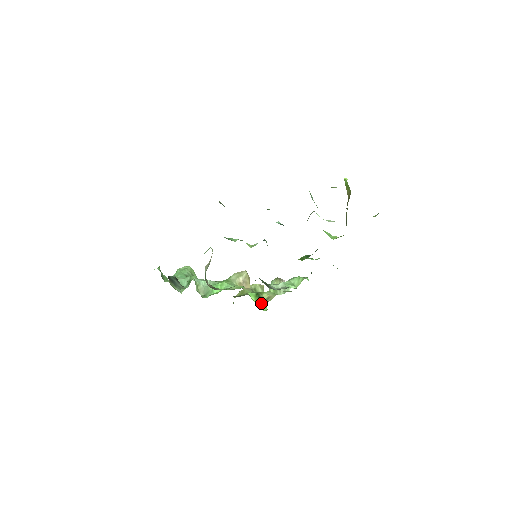
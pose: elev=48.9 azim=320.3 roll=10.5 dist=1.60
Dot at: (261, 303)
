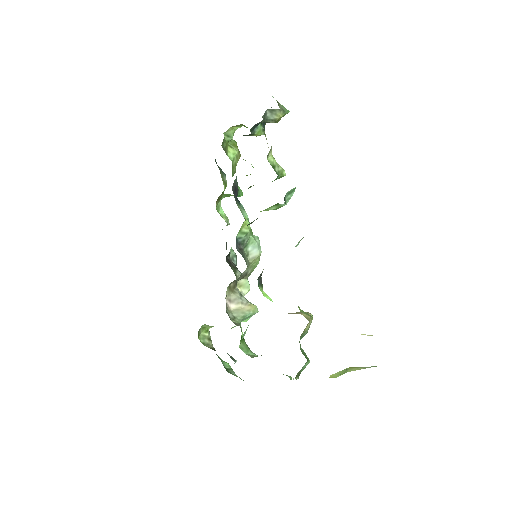
Dot at: occluded
